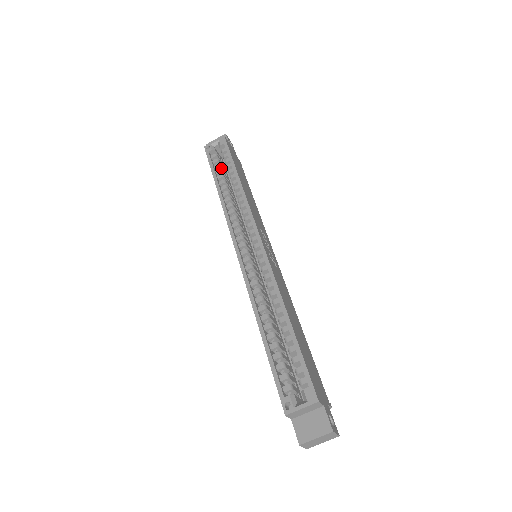
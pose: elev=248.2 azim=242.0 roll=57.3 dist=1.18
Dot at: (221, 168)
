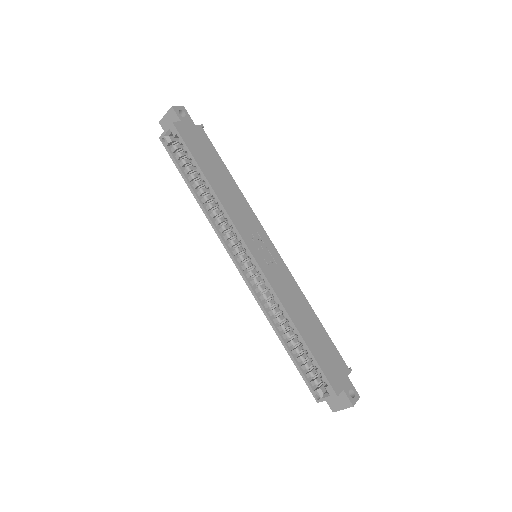
Dot at: (187, 163)
